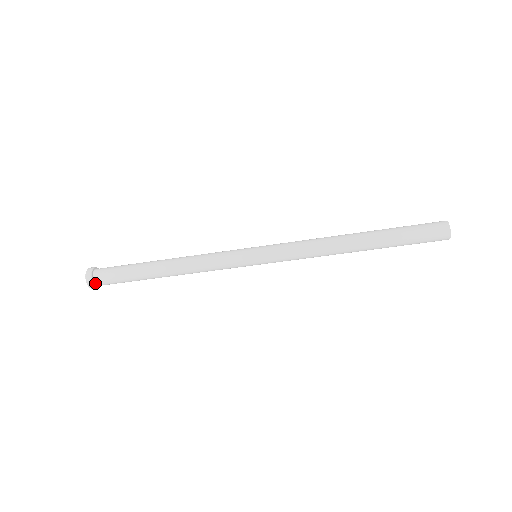
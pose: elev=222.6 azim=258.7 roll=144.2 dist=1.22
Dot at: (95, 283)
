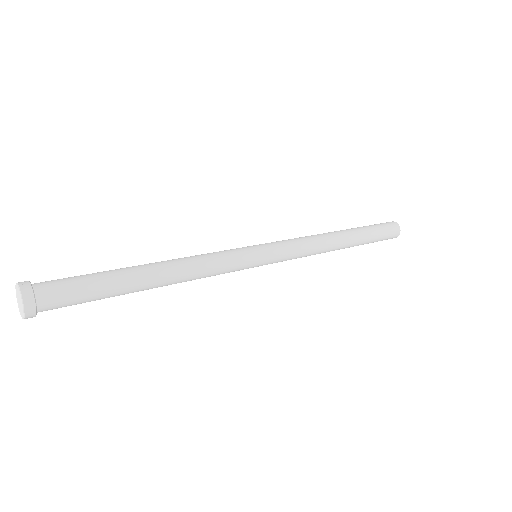
Dot at: (36, 312)
